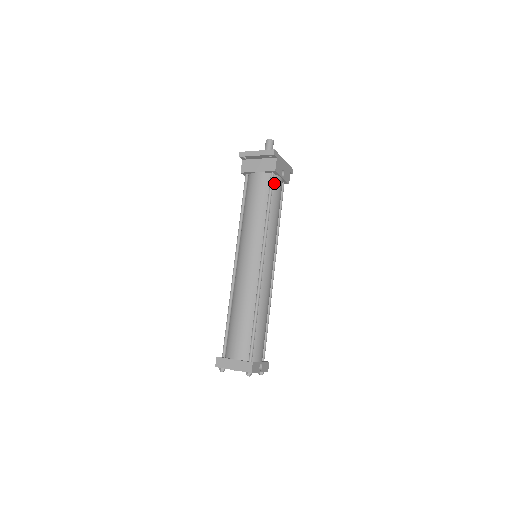
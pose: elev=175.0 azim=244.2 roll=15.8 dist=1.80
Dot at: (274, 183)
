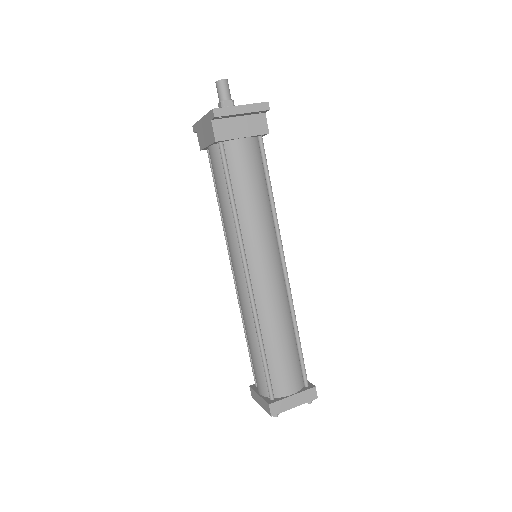
Dot at: occluded
